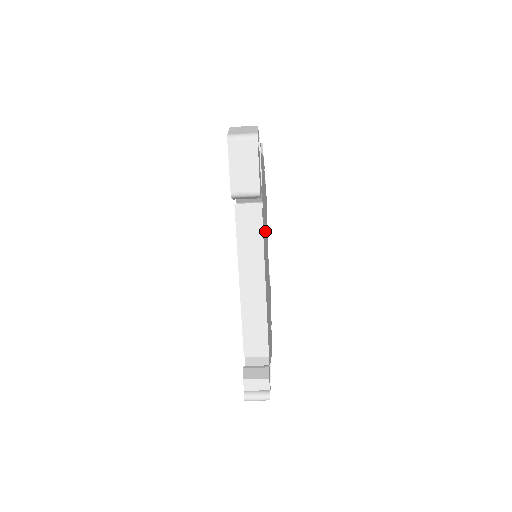
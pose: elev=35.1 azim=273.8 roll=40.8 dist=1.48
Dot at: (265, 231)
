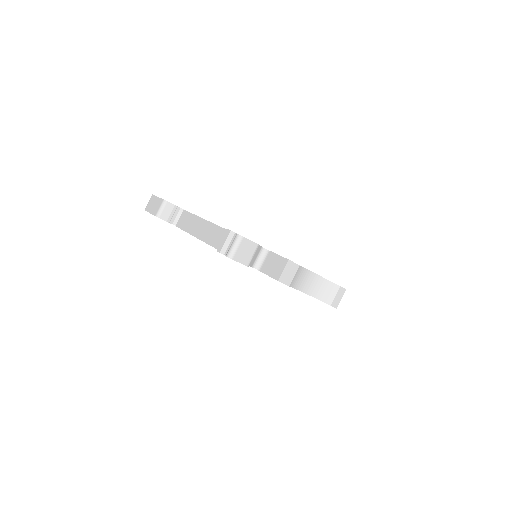
Dot at: occluded
